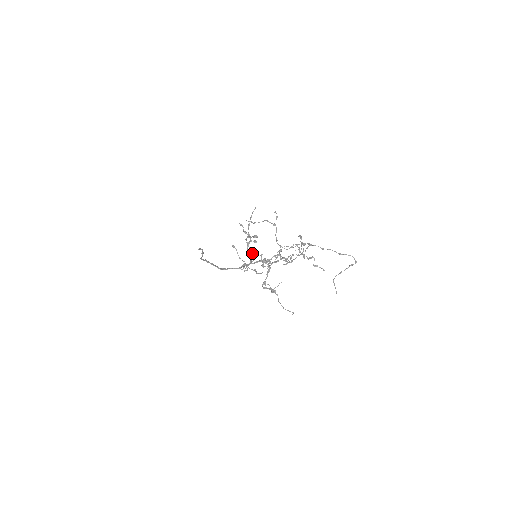
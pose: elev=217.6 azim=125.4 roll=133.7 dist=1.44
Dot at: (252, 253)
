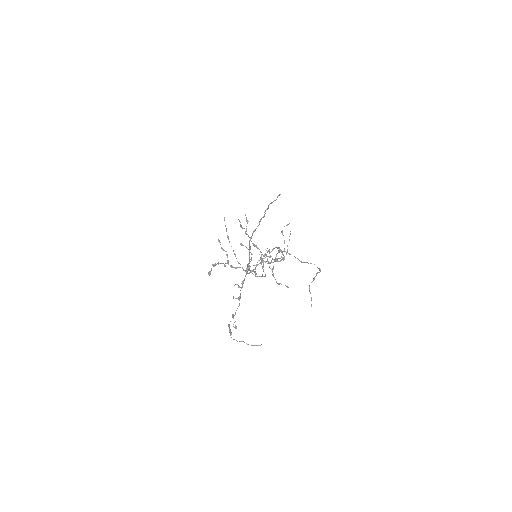
Dot at: (236, 268)
